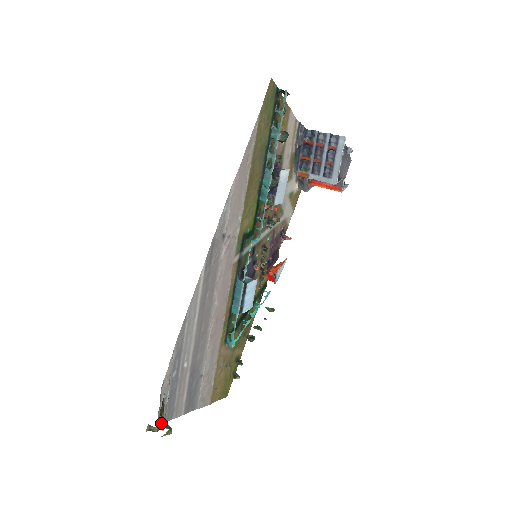
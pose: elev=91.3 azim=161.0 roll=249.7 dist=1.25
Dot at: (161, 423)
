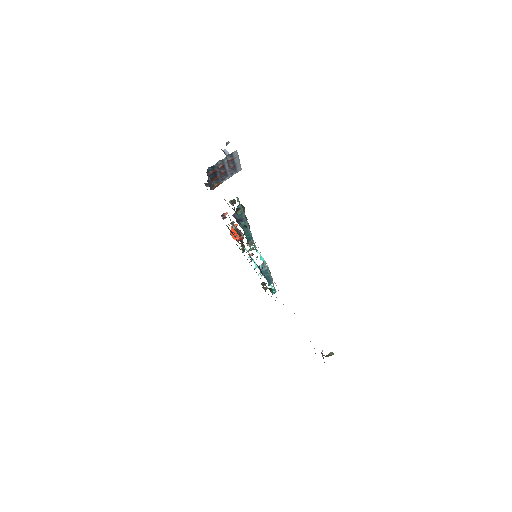
Dot at: (322, 356)
